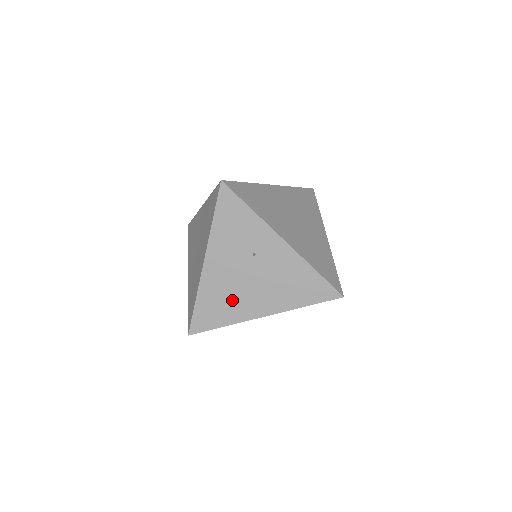
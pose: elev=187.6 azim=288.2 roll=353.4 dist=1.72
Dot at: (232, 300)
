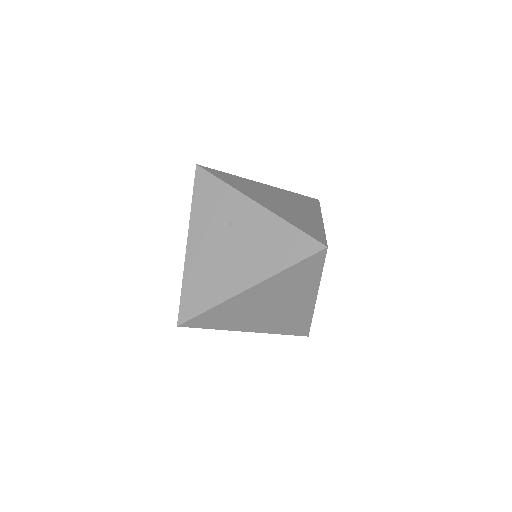
Dot at: (215, 277)
